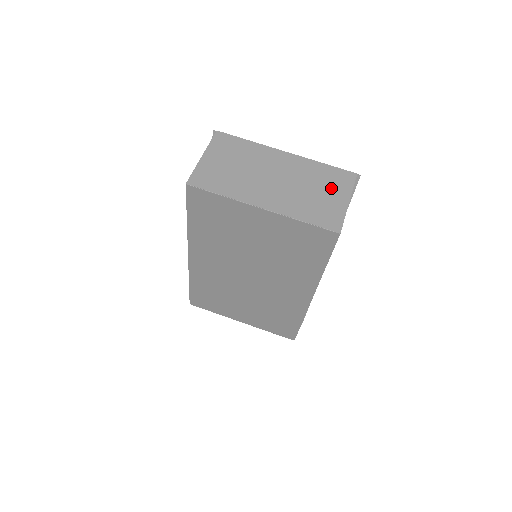
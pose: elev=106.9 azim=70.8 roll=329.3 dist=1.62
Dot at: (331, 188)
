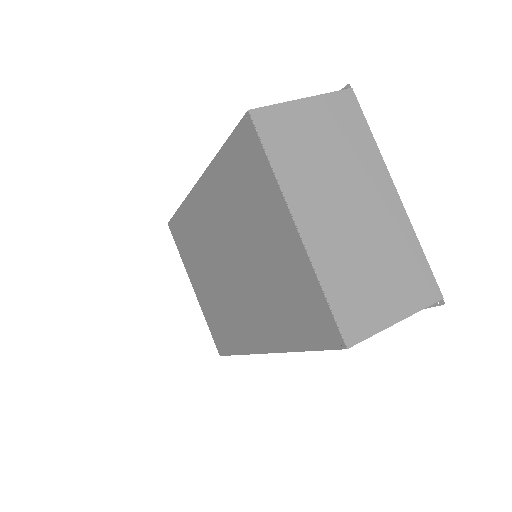
Dot at: (397, 285)
